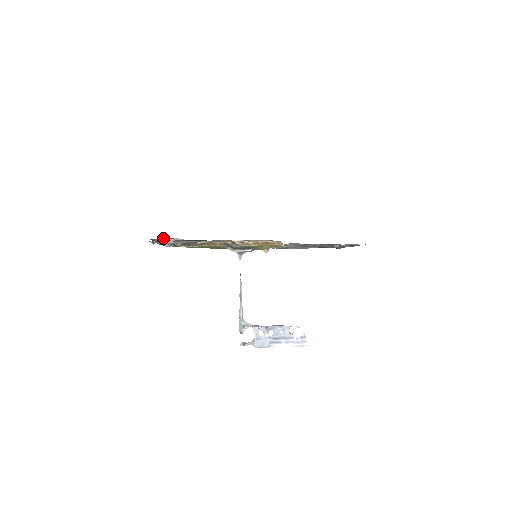
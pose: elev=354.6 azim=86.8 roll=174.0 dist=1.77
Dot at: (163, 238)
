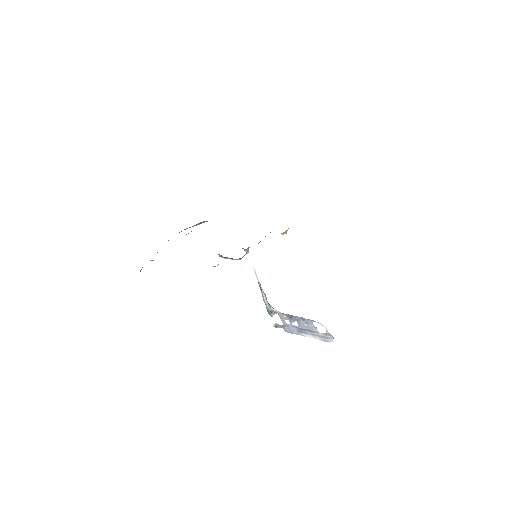
Dot at: occluded
